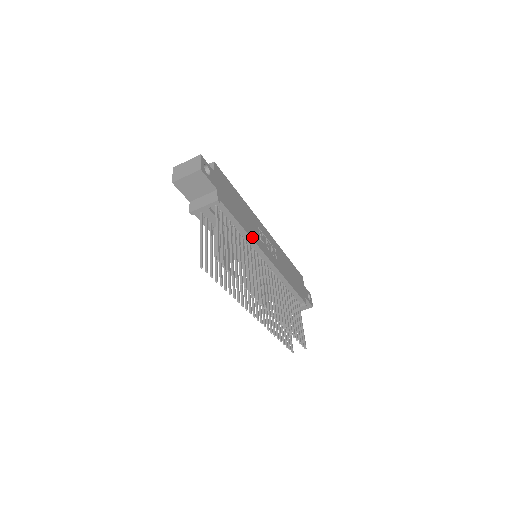
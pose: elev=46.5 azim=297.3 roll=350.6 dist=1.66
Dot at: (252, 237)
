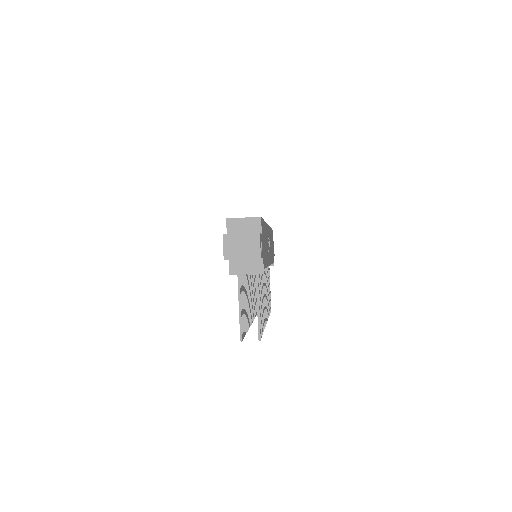
Dot at: occluded
